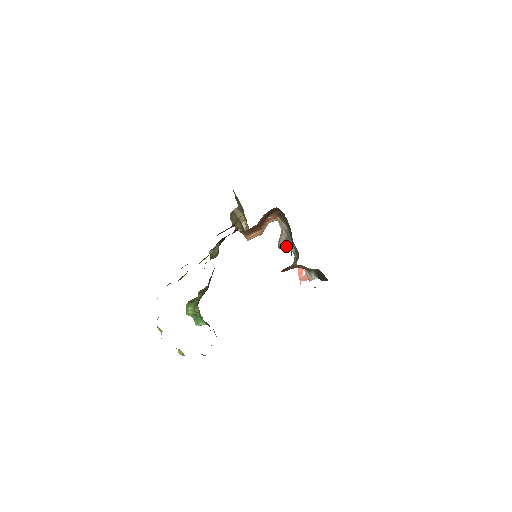
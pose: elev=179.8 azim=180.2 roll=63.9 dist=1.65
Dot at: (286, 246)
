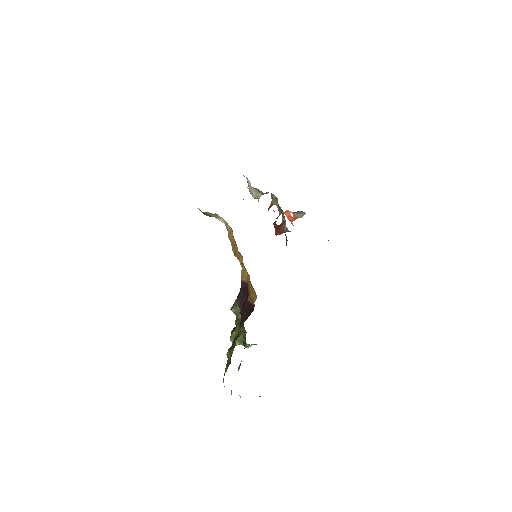
Dot at: (261, 195)
